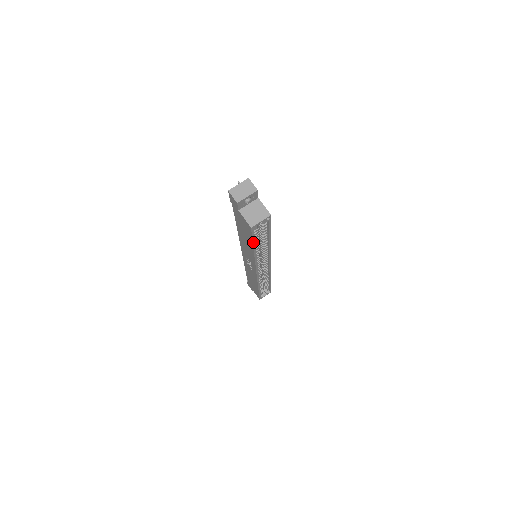
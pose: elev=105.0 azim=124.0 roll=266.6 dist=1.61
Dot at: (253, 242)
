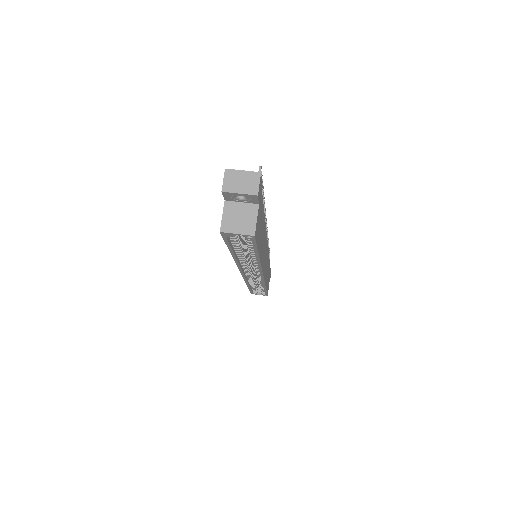
Dot at: (228, 246)
